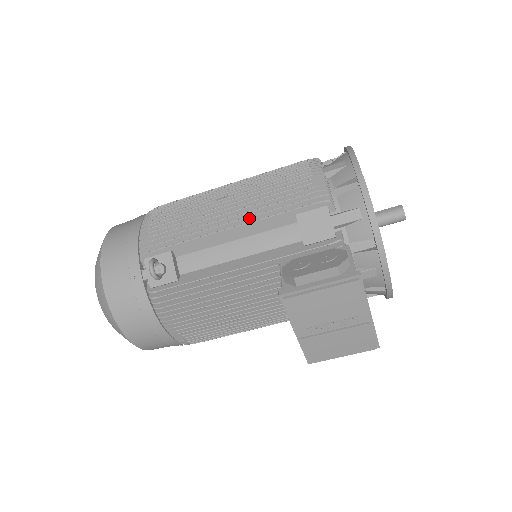
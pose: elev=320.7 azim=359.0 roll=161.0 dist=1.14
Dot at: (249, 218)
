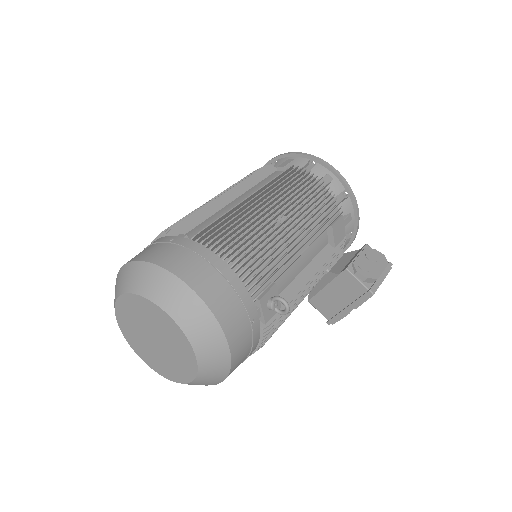
Dot at: occluded
